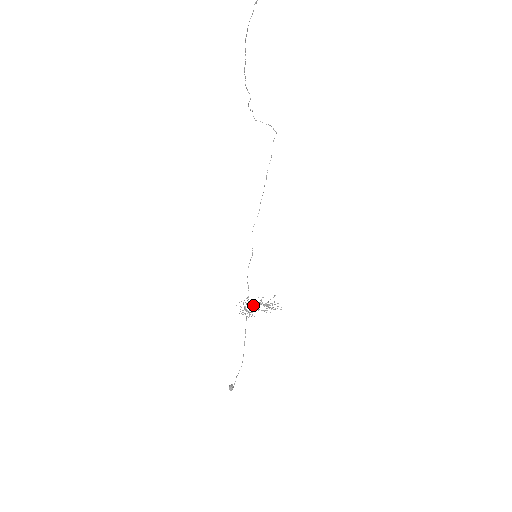
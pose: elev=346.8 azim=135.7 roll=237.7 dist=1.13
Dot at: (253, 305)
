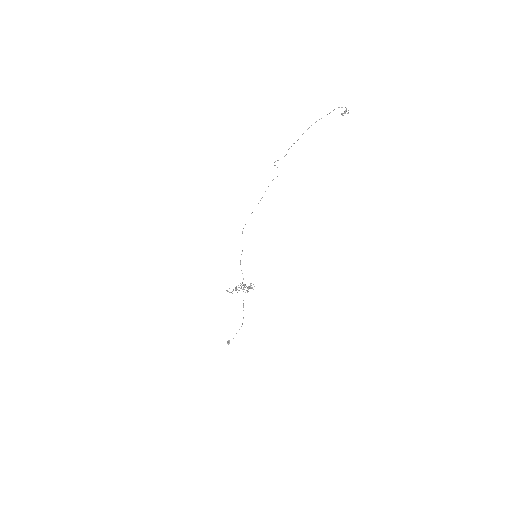
Dot at: (244, 287)
